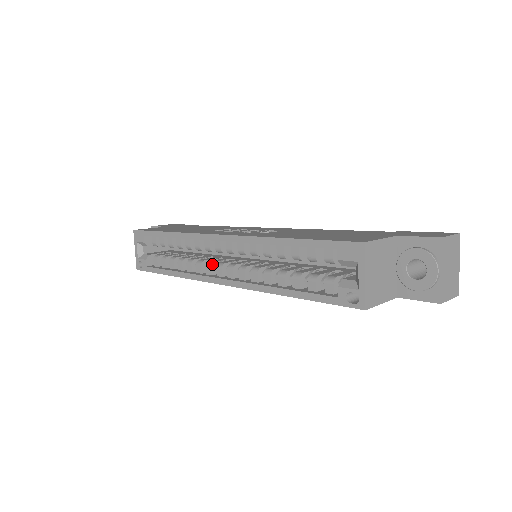
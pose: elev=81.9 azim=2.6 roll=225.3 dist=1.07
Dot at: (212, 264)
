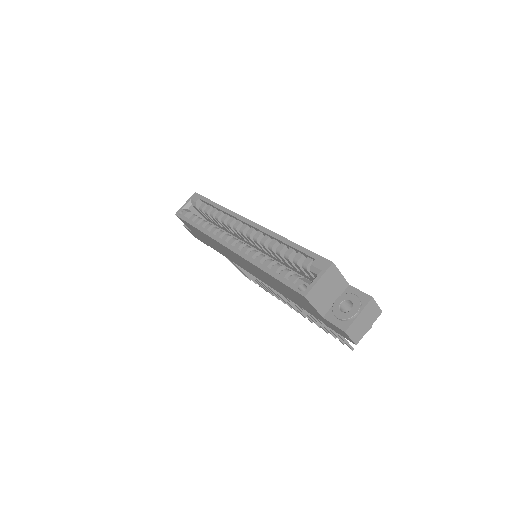
Dot at: (230, 236)
